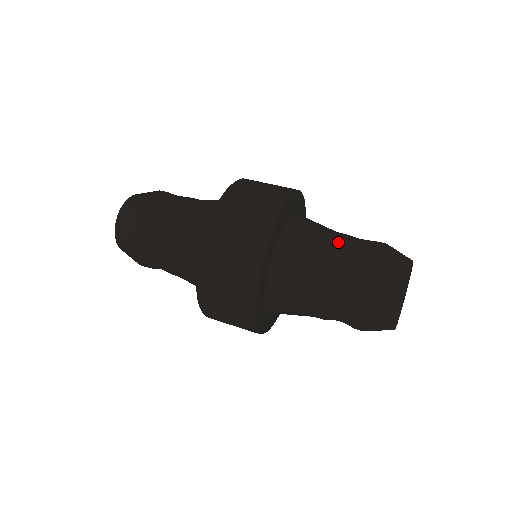
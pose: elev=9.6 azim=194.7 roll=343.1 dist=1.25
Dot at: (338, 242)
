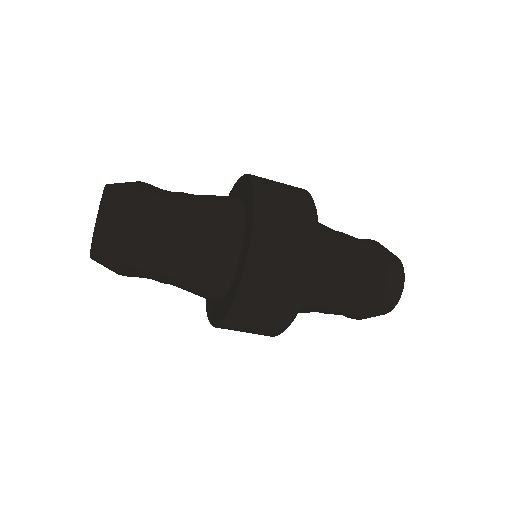
Dot at: (350, 246)
